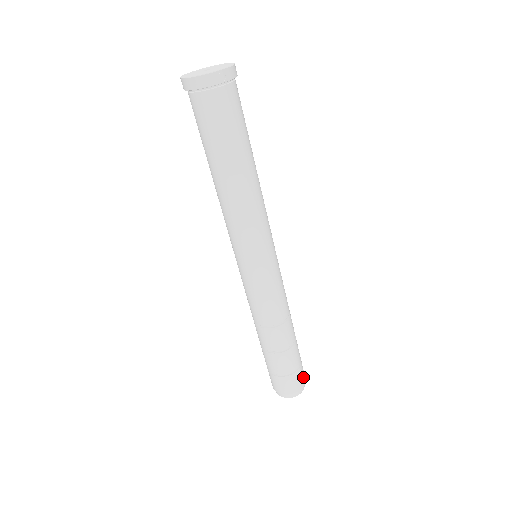
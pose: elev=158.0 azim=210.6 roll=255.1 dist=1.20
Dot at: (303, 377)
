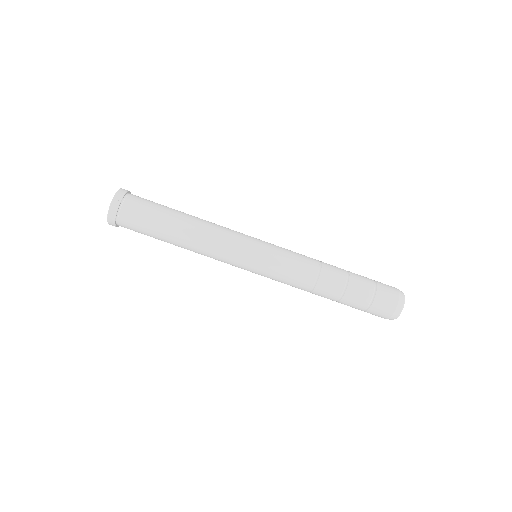
Dot at: (391, 288)
